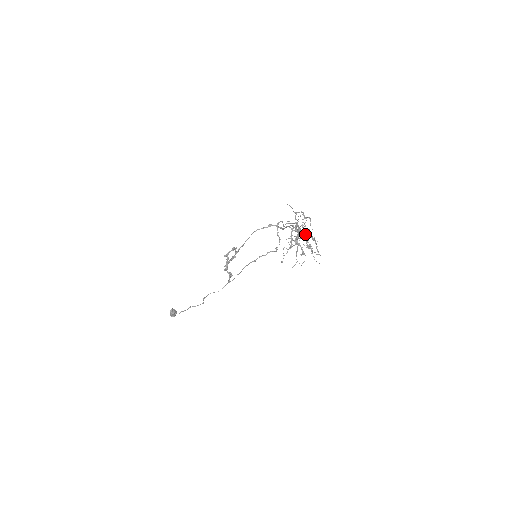
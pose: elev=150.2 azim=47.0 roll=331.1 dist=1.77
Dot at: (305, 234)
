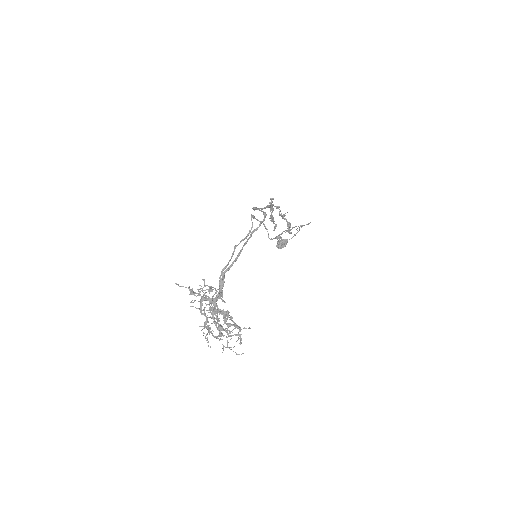
Dot at: (218, 310)
